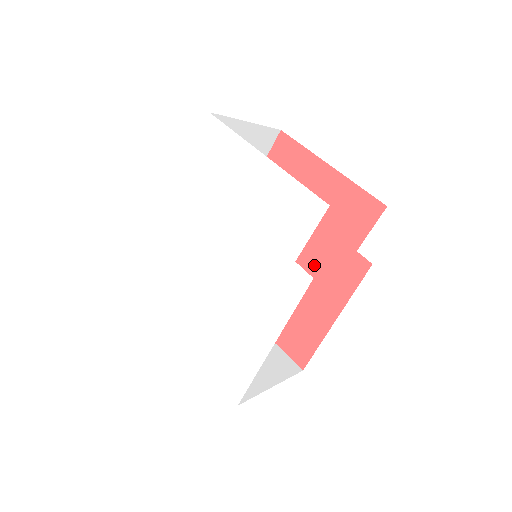
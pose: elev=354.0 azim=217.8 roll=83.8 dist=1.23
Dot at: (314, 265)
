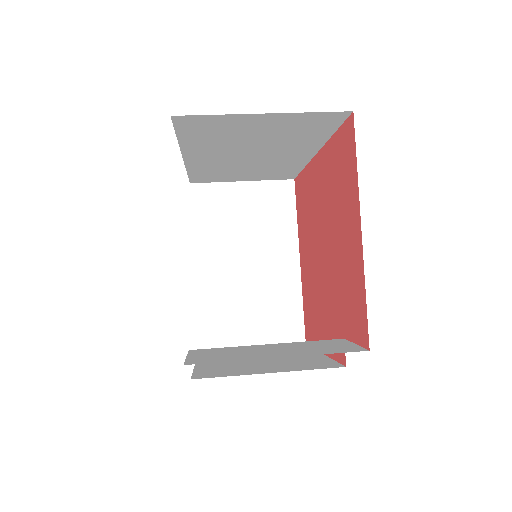
Dot at: (327, 295)
